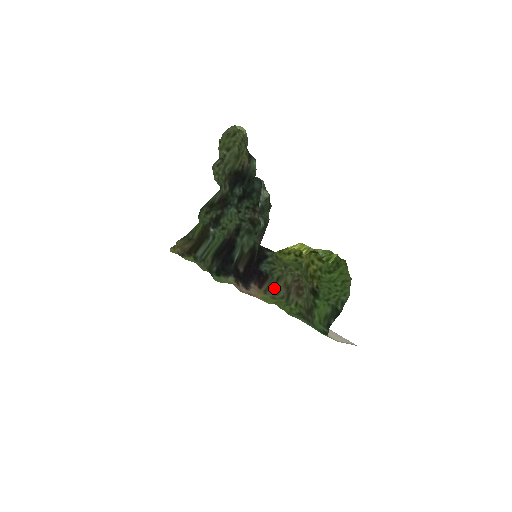
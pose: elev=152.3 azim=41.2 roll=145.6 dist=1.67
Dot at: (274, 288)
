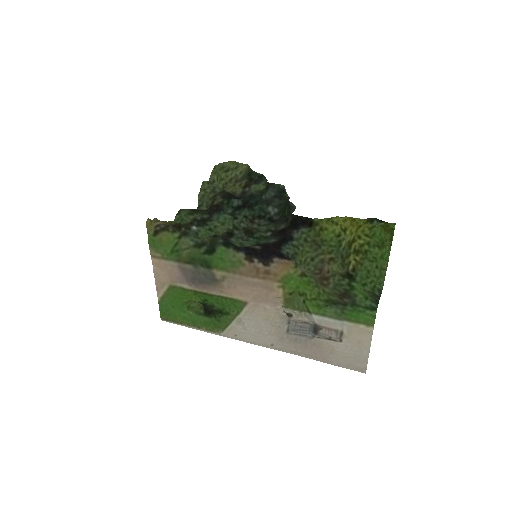
Dot at: (302, 267)
